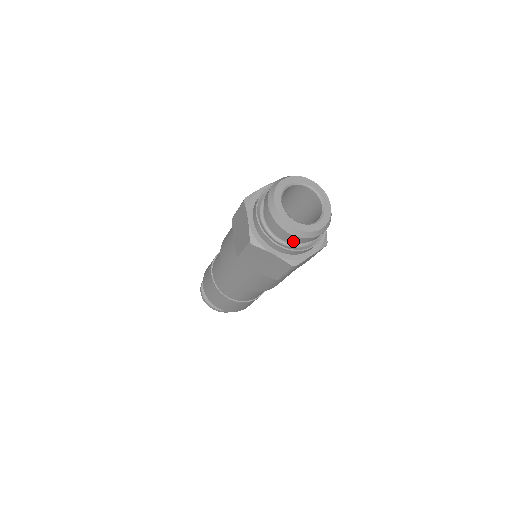
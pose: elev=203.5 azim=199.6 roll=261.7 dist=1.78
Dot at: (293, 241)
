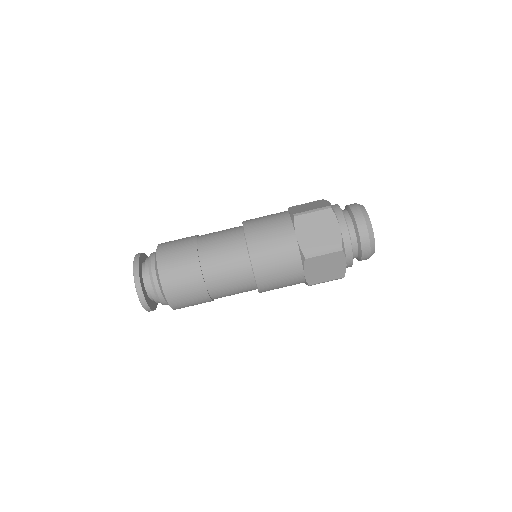
Dot at: (350, 208)
